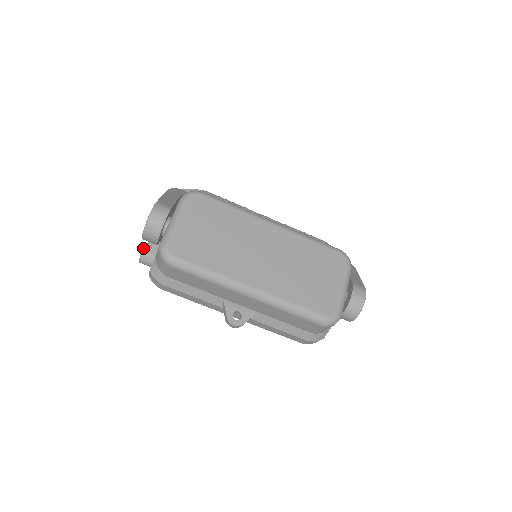
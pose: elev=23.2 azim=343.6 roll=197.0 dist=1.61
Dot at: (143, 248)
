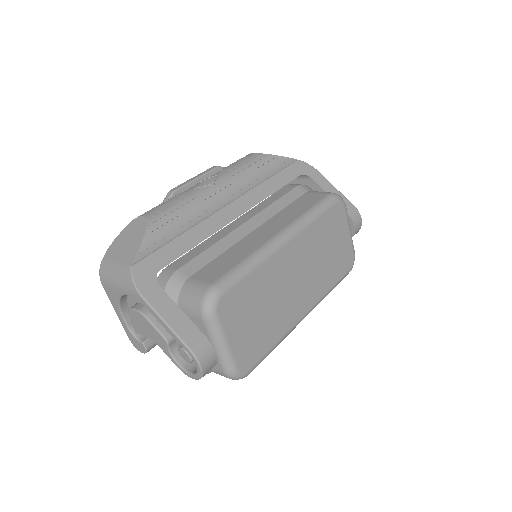
Dot at: (143, 347)
